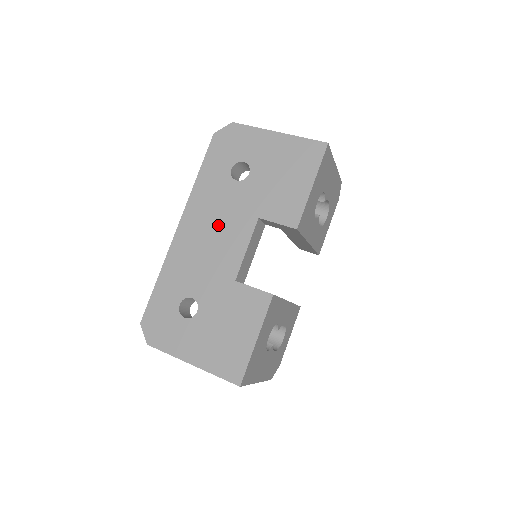
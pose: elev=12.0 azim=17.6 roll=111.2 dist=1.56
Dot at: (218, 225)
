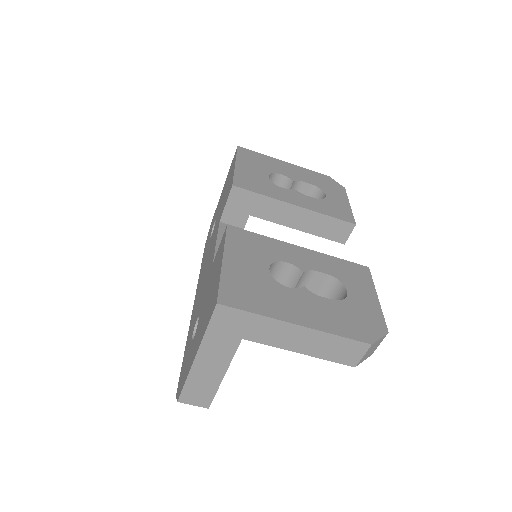
Dot at: (206, 264)
